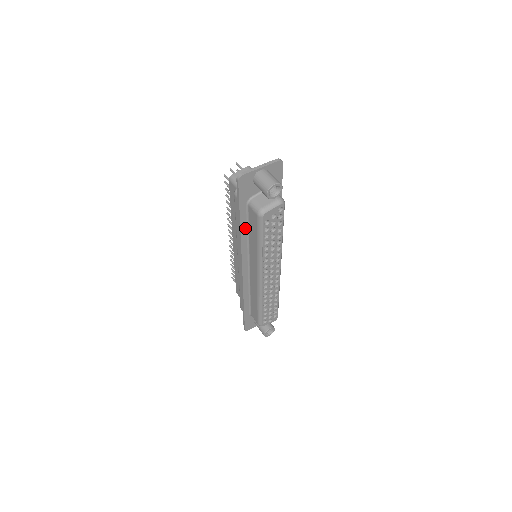
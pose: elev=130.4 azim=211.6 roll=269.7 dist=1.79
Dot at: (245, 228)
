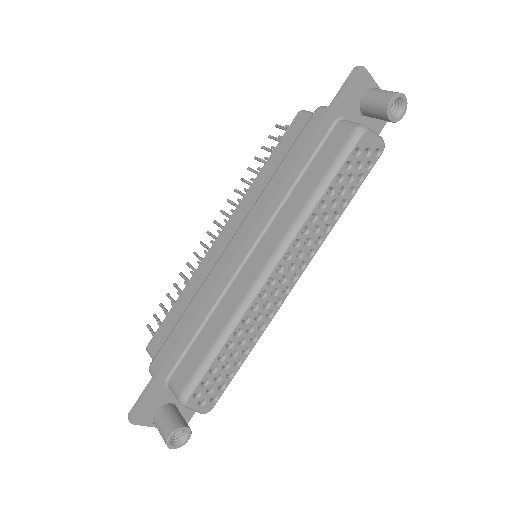
Dot at: (303, 163)
